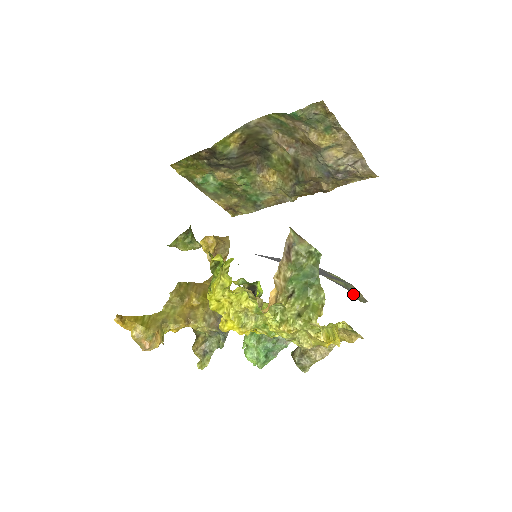
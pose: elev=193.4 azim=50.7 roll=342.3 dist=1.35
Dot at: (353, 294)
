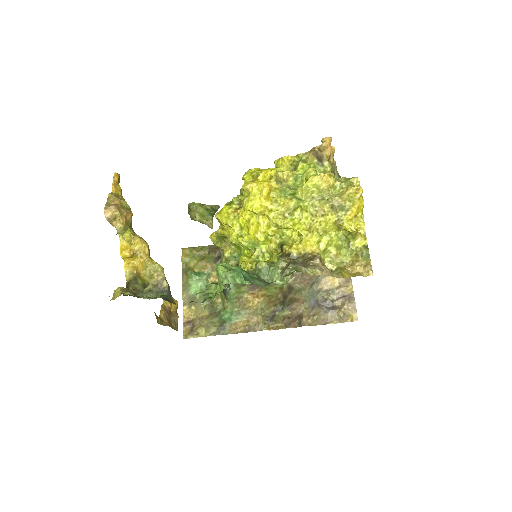
Dot at: occluded
